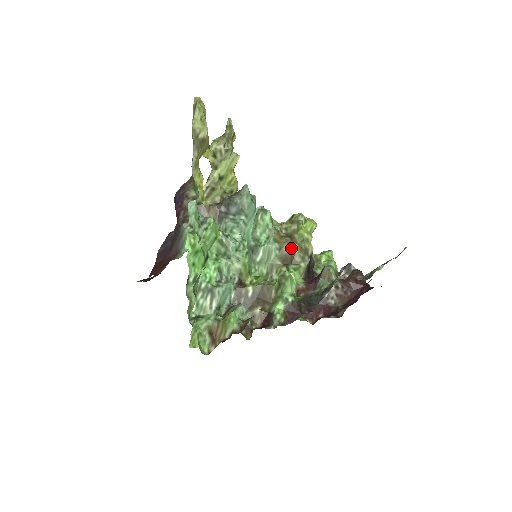
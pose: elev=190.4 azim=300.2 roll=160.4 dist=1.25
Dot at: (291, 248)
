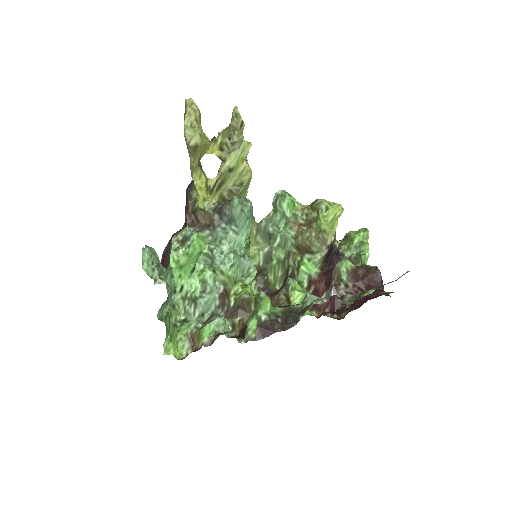
Dot at: (306, 239)
